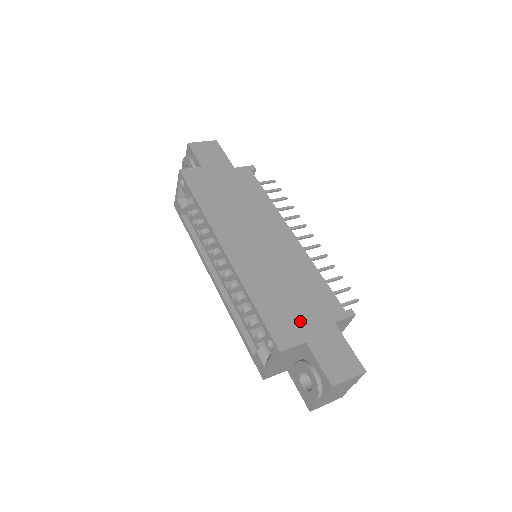
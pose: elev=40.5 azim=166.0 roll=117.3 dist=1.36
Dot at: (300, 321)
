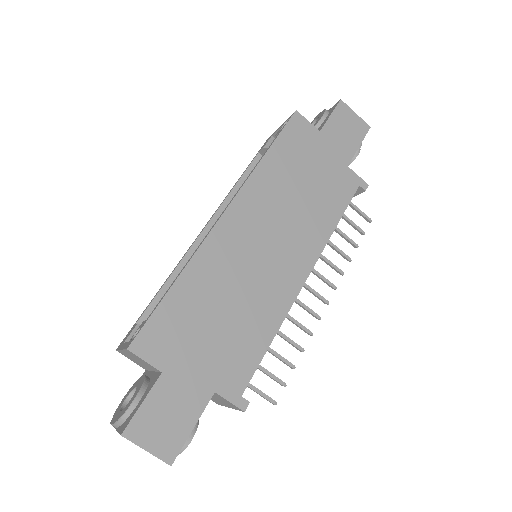
Dot at: (187, 350)
